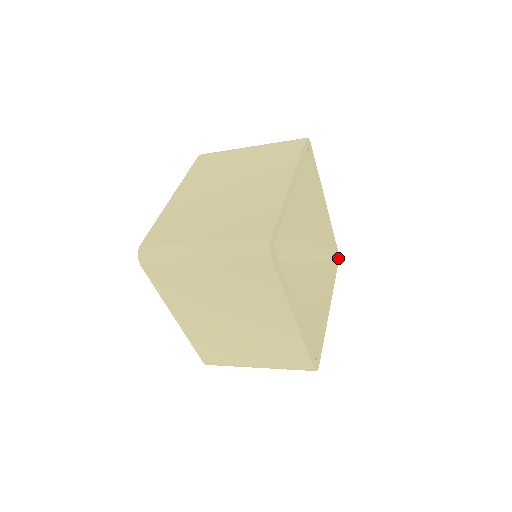
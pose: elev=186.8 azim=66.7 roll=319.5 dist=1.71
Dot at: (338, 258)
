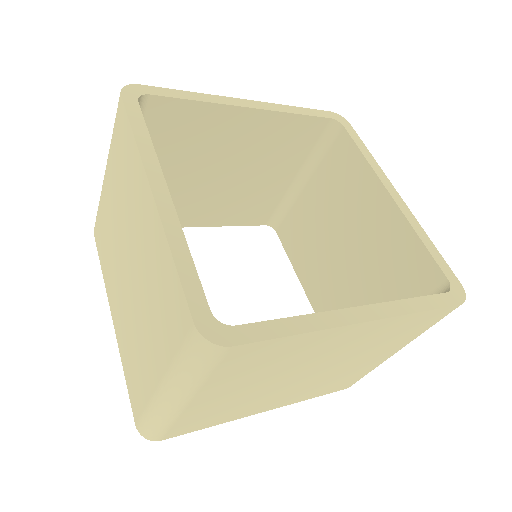
Dot at: (463, 299)
